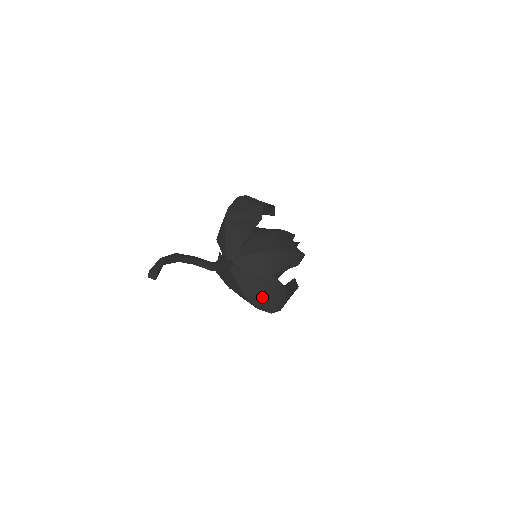
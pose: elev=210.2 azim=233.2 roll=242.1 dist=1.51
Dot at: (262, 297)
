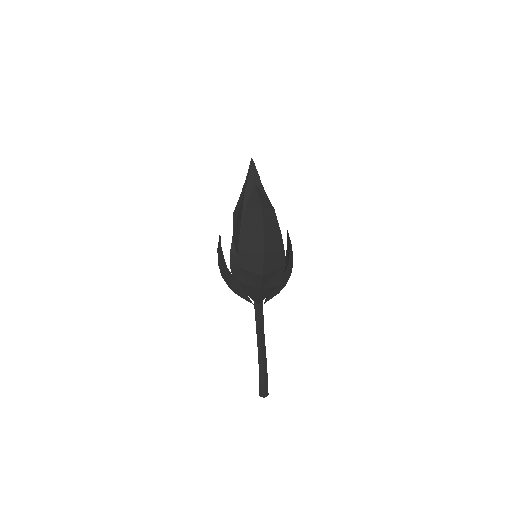
Dot at: occluded
